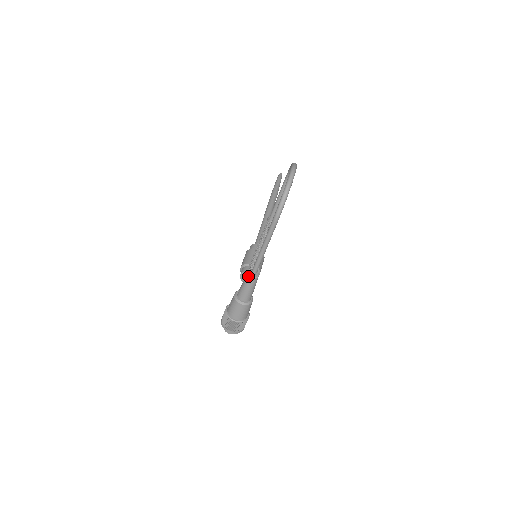
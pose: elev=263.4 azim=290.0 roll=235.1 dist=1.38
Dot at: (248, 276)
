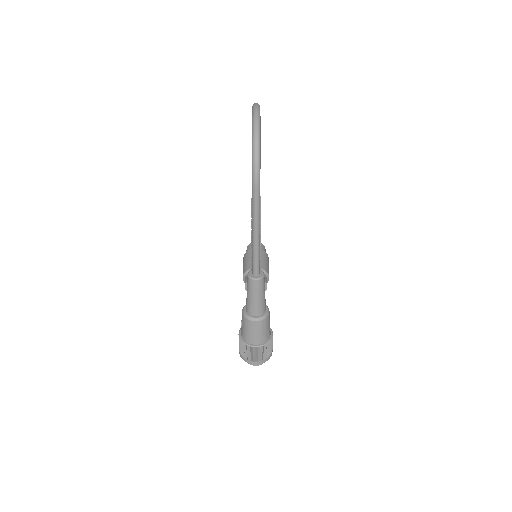
Dot at: (250, 280)
